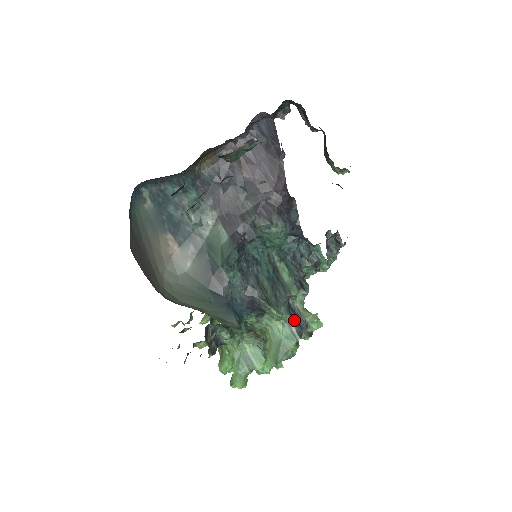
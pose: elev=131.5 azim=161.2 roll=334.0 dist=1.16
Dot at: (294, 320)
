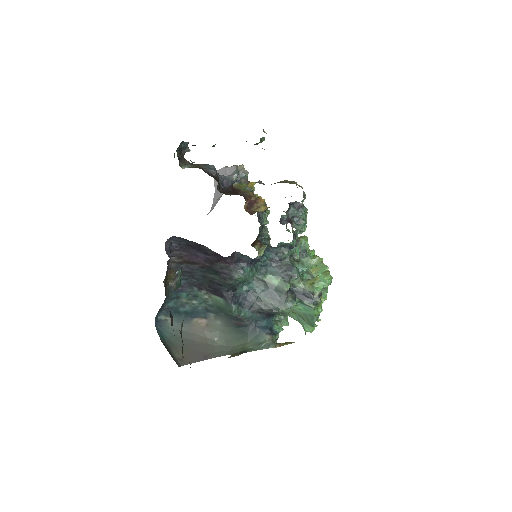
Dot at: (302, 297)
